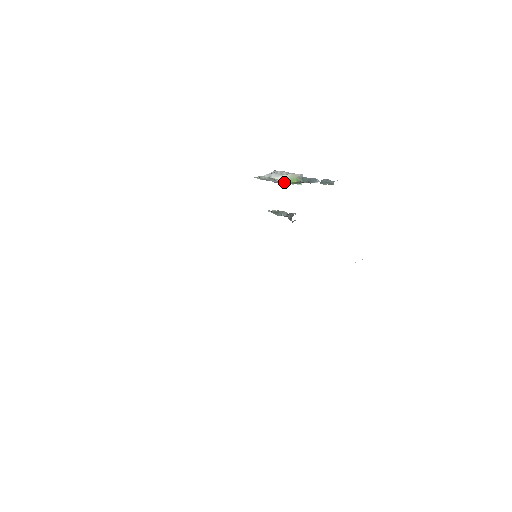
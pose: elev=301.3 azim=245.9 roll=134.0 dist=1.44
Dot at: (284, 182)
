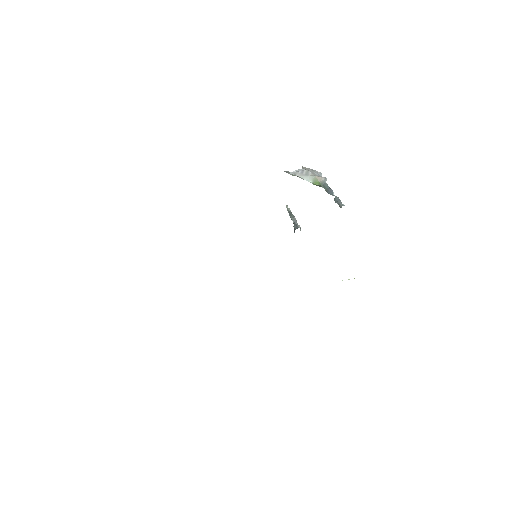
Dot at: occluded
